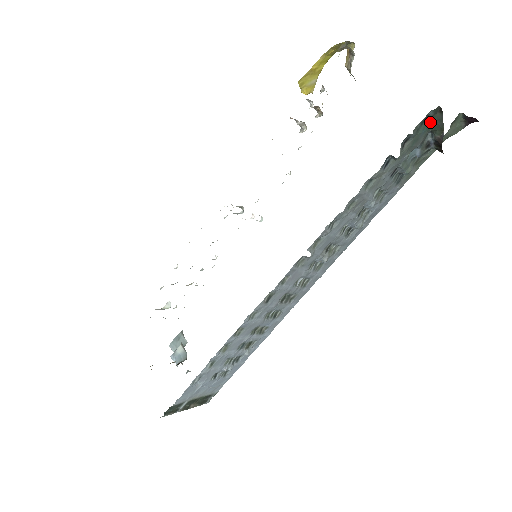
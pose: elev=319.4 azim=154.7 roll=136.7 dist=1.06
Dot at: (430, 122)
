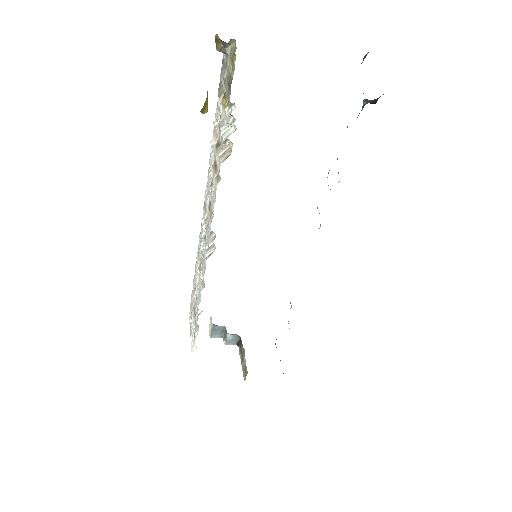
Dot at: occluded
